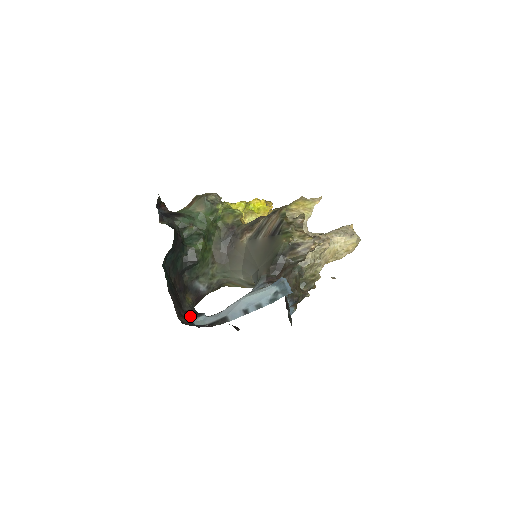
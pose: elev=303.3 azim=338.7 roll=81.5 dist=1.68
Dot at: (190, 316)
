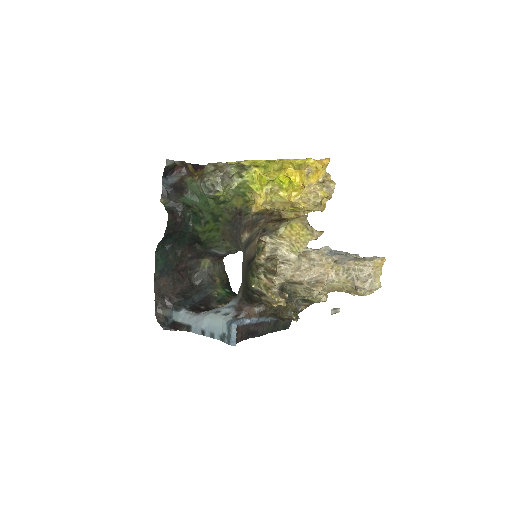
Dot at: (173, 305)
